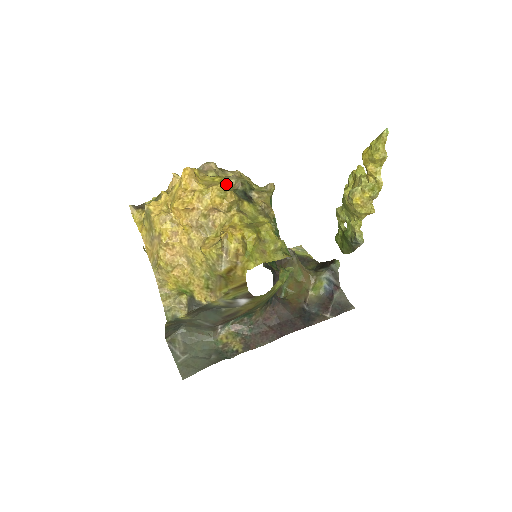
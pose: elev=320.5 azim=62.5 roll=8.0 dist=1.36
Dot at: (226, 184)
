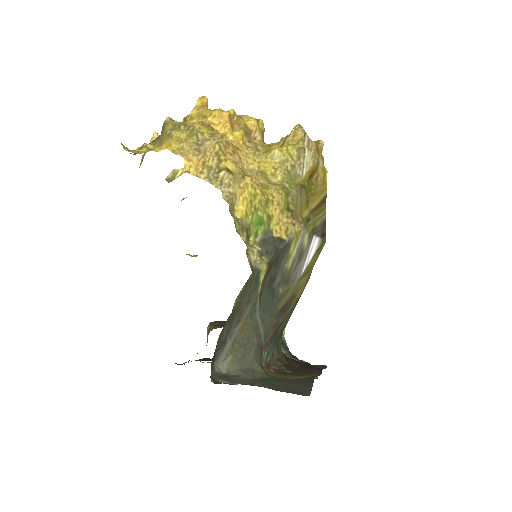
Dot at: occluded
